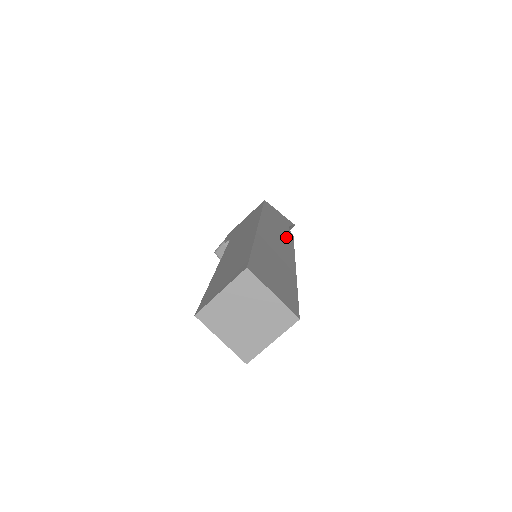
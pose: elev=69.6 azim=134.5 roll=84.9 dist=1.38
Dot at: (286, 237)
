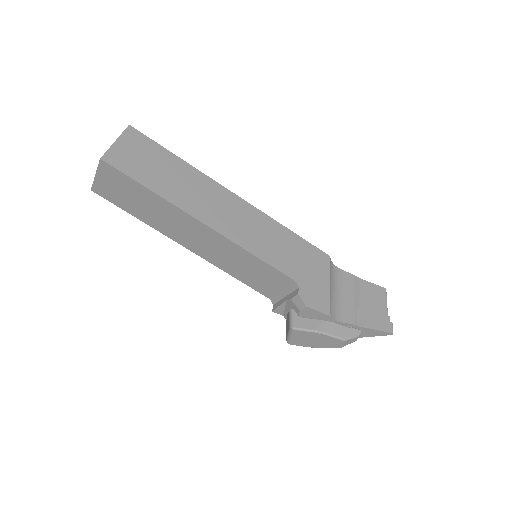
Dot at: occluded
